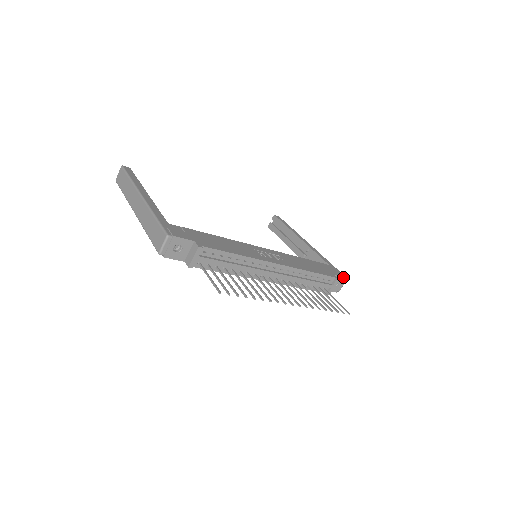
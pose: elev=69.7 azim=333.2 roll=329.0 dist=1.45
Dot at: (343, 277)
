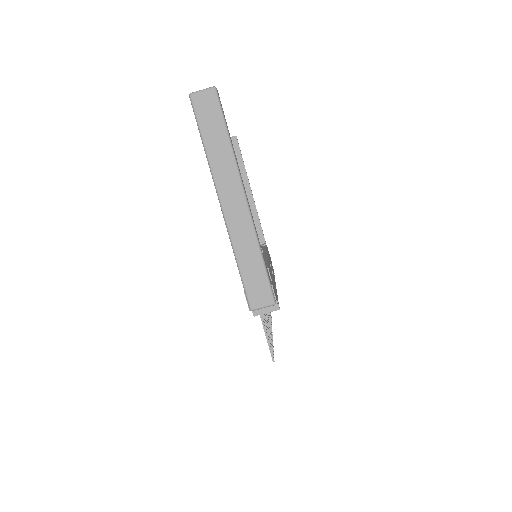
Dot at: occluded
